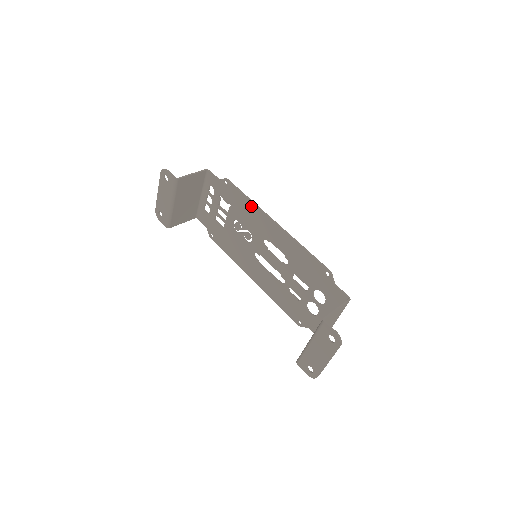
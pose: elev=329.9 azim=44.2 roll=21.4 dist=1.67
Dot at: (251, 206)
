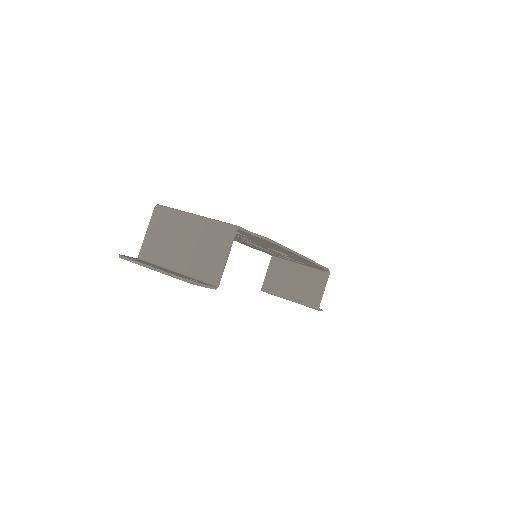
Dot at: occluded
